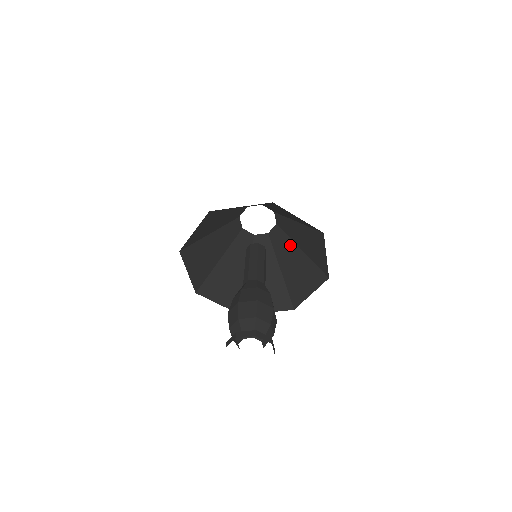
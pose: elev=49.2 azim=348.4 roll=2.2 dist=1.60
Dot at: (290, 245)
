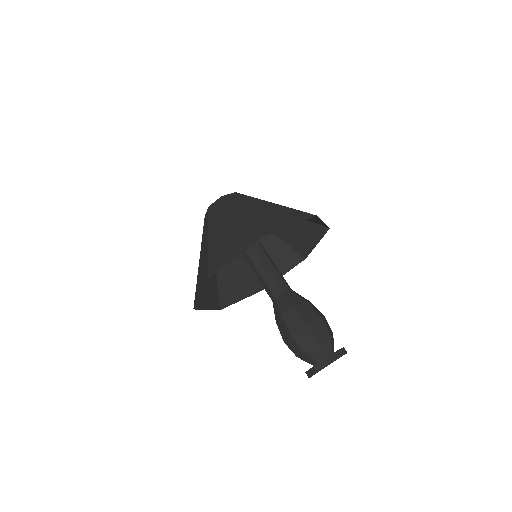
Dot at: occluded
